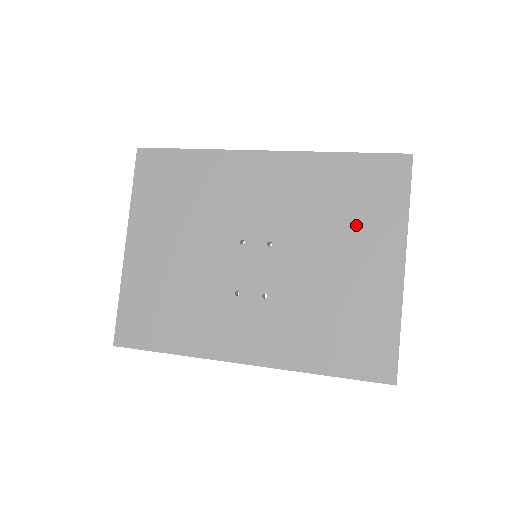
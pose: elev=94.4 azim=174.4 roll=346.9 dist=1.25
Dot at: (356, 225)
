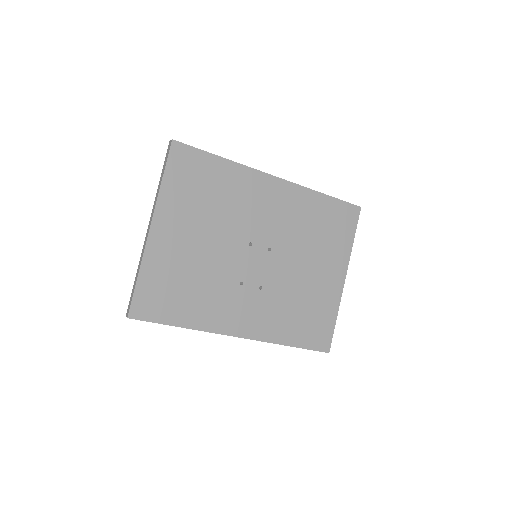
Dot at: (324, 247)
